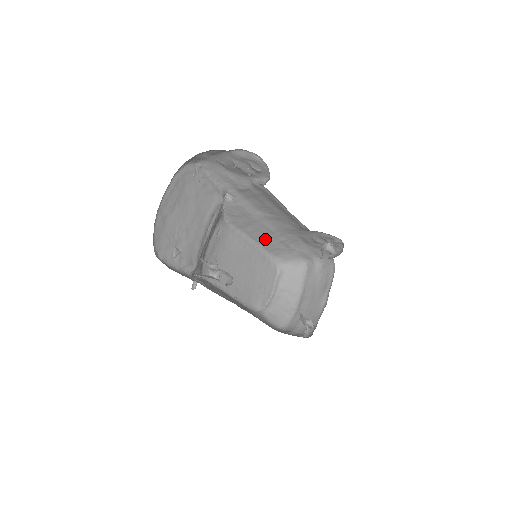
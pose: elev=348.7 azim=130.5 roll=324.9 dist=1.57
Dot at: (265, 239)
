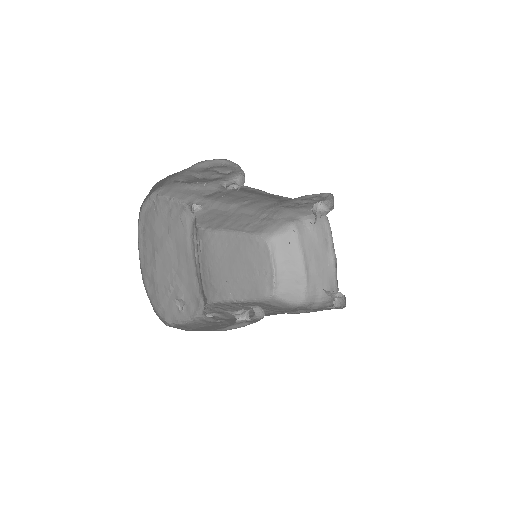
Dot at: (246, 224)
